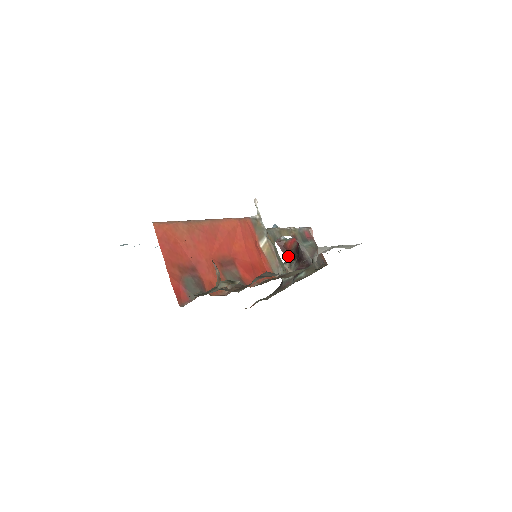
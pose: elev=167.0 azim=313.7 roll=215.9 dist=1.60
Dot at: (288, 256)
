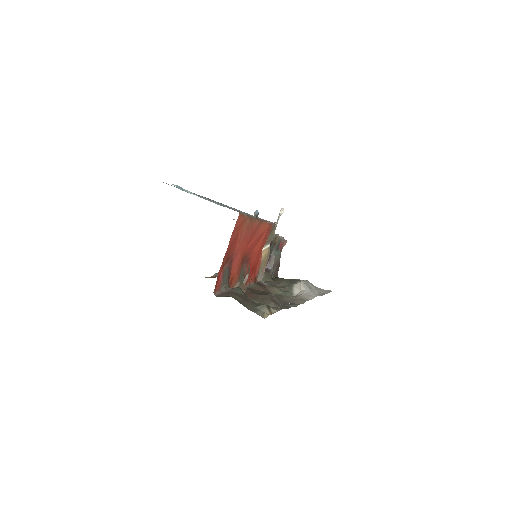
Dot at: occluded
